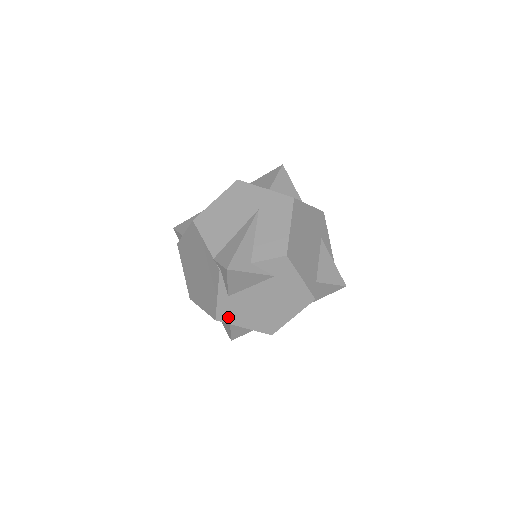
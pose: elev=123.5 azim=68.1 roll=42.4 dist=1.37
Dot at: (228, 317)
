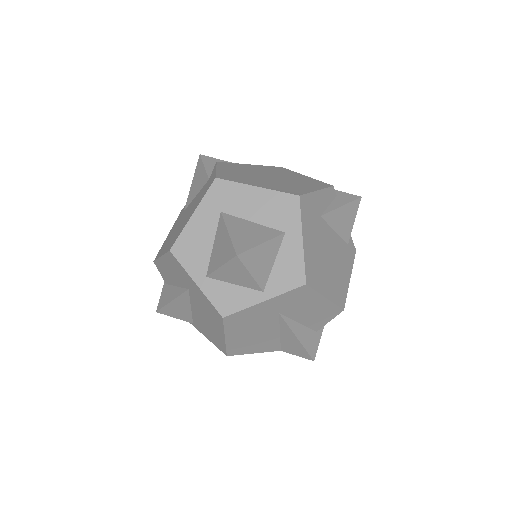
Dot at: occluded
